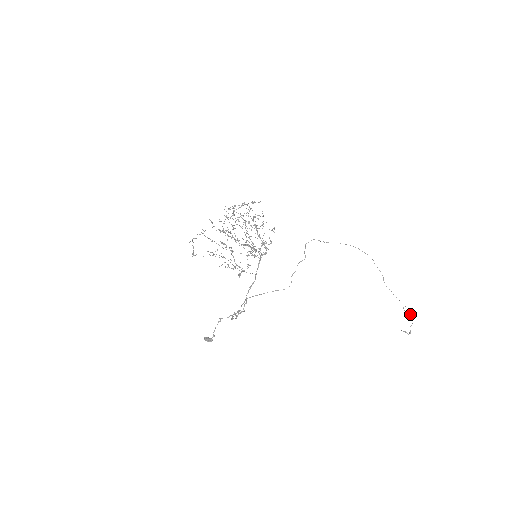
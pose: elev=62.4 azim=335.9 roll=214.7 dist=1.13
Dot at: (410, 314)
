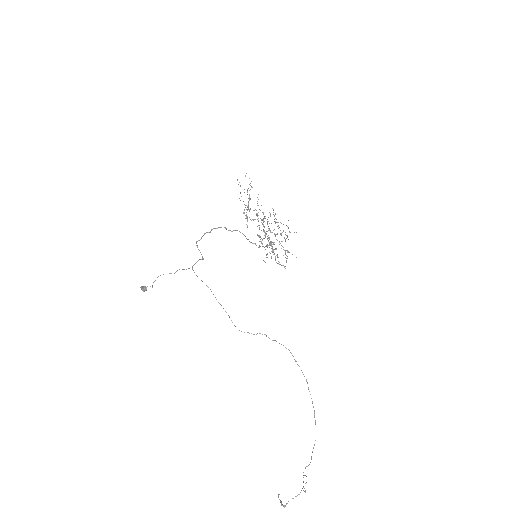
Dot at: occluded
